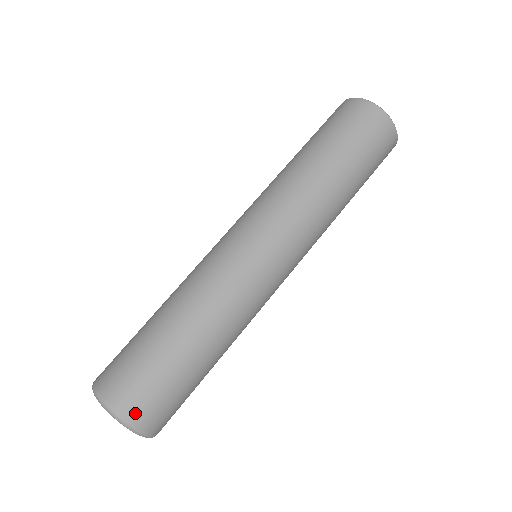
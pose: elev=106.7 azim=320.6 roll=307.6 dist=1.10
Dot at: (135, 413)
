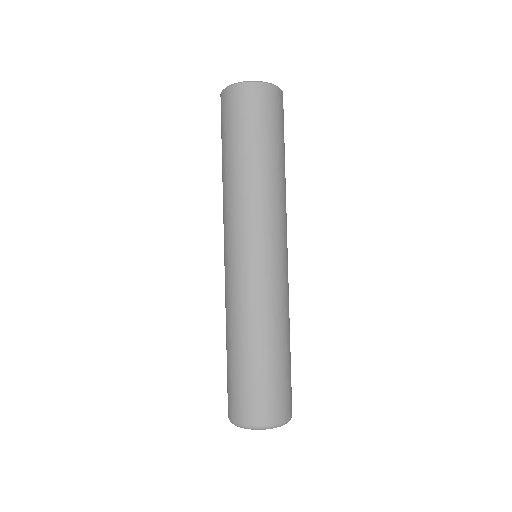
Dot at: (286, 413)
